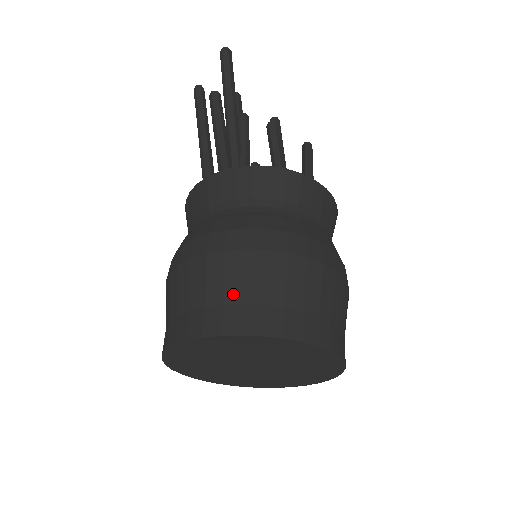
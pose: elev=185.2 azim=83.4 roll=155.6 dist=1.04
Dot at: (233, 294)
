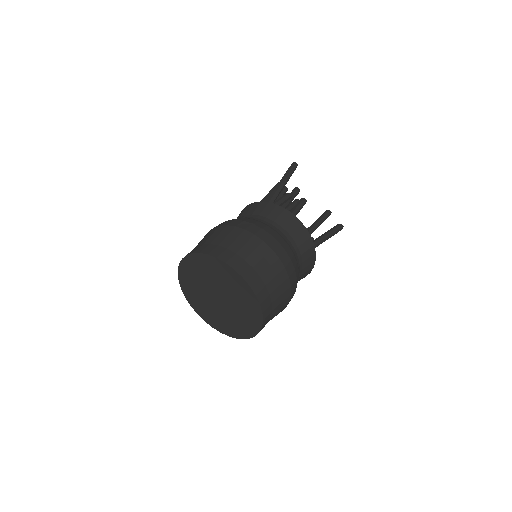
Dot at: (209, 241)
